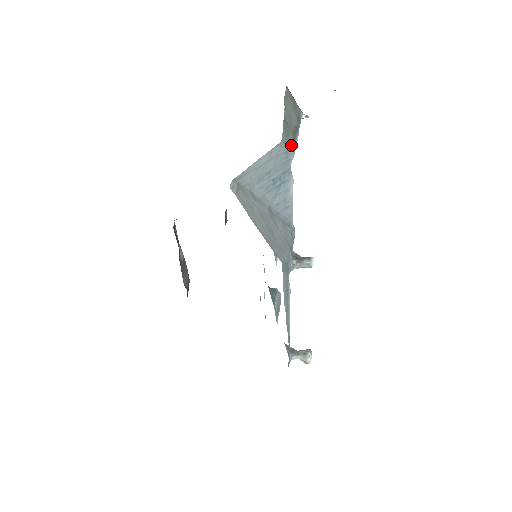
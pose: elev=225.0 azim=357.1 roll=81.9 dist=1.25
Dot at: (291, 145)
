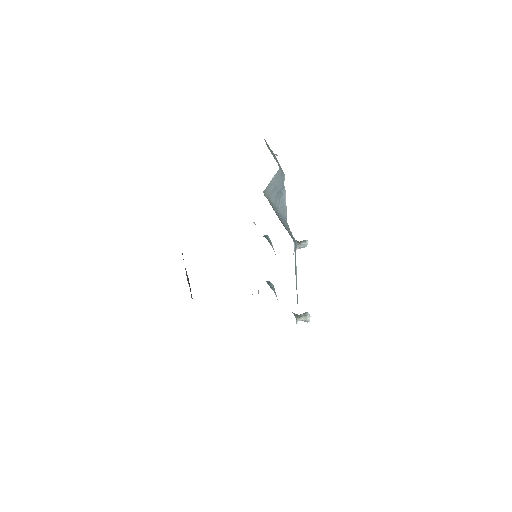
Dot at: (282, 171)
